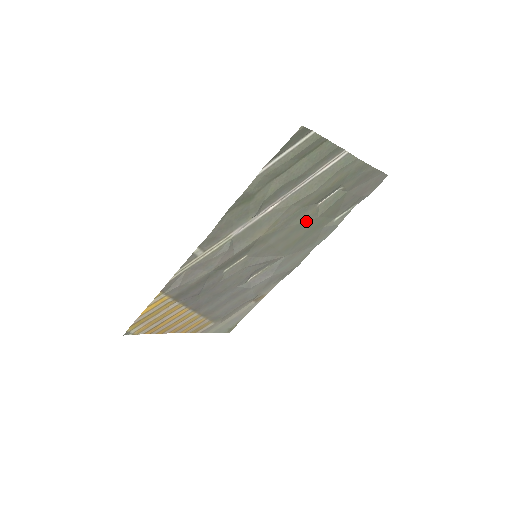
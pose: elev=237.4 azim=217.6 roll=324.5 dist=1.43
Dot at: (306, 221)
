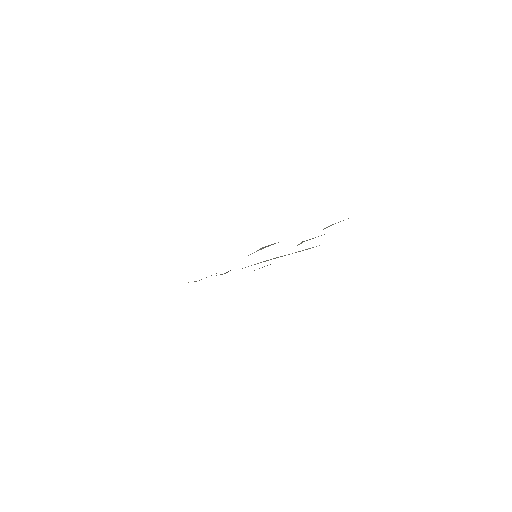
Dot at: occluded
